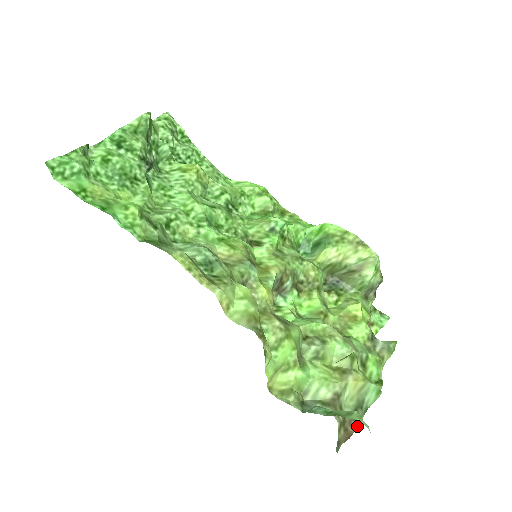
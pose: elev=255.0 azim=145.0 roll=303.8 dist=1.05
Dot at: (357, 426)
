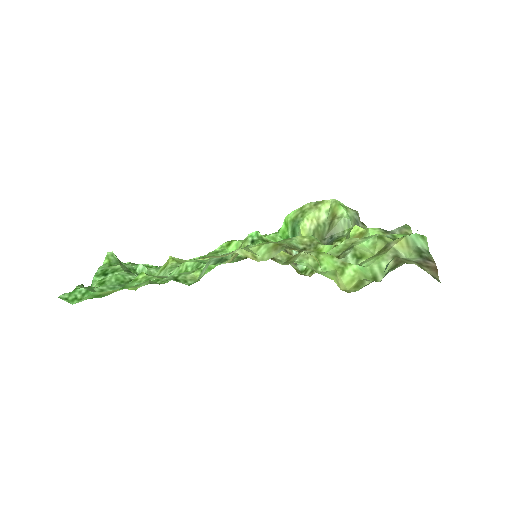
Dot at: (434, 262)
